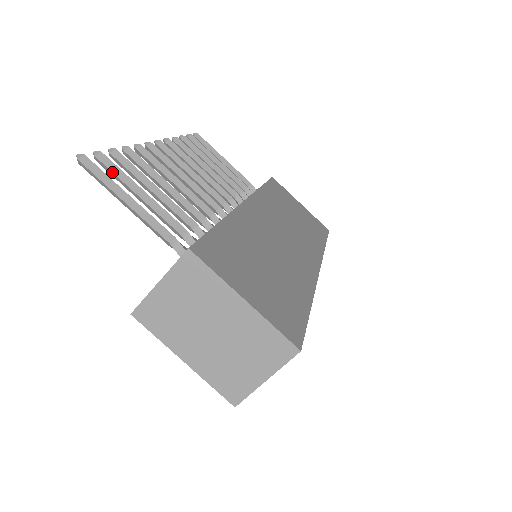
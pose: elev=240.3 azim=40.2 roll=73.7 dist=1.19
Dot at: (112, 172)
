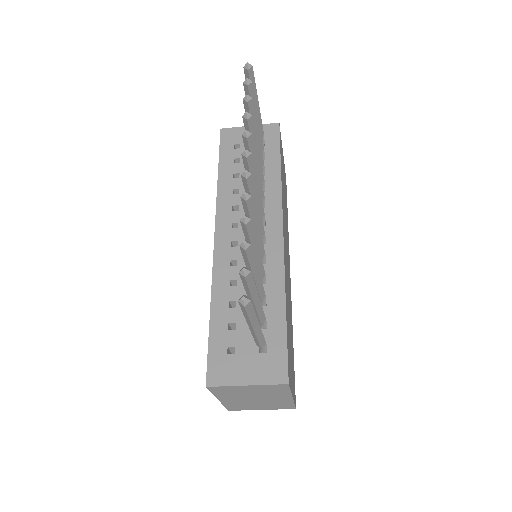
Dot at: (249, 288)
